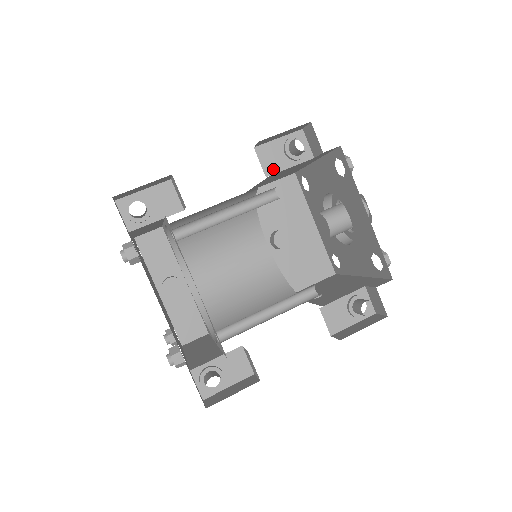
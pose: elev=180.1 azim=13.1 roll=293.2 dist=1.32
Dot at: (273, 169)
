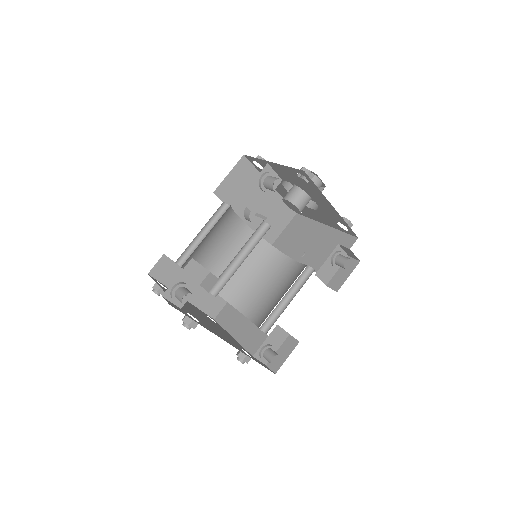
Dot at: (257, 206)
